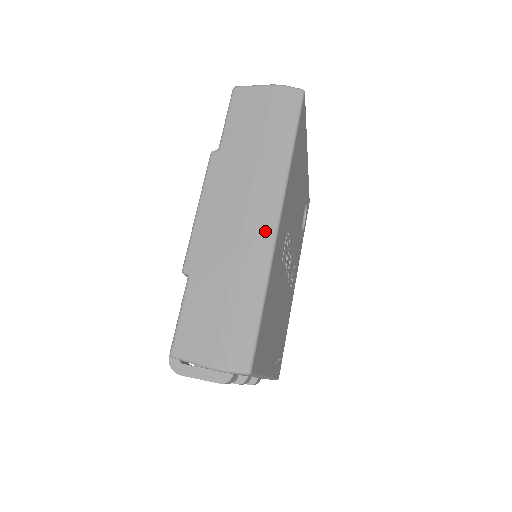
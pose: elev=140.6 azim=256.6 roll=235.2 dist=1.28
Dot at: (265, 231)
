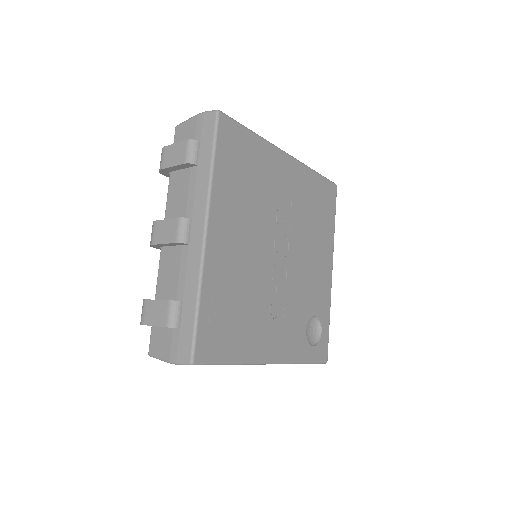
Dot at: occluded
